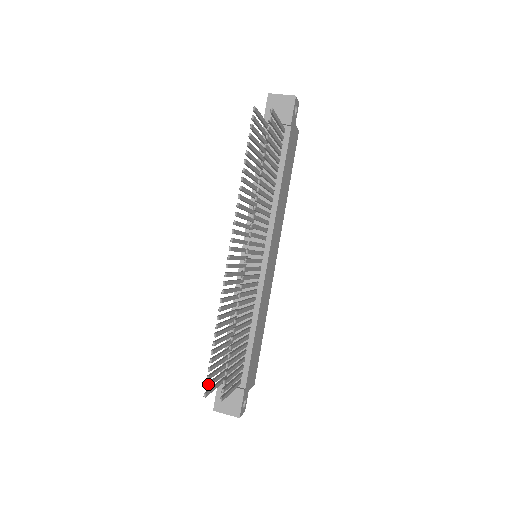
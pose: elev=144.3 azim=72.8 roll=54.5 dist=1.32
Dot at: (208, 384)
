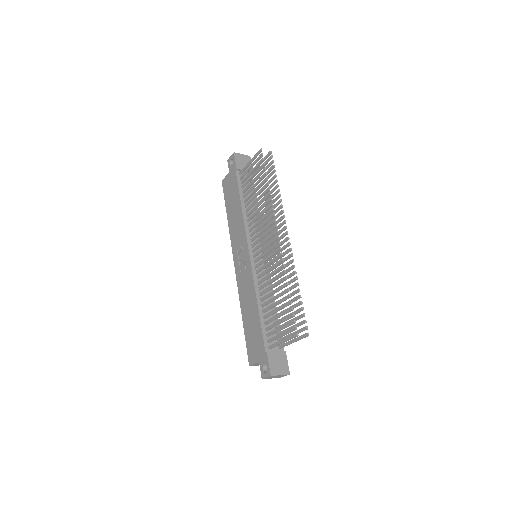
Dot at: (295, 327)
